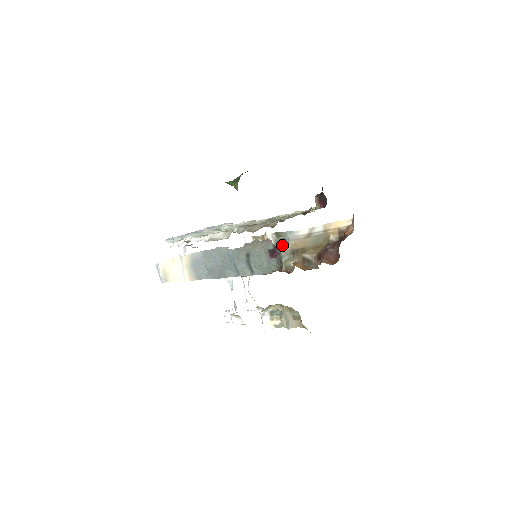
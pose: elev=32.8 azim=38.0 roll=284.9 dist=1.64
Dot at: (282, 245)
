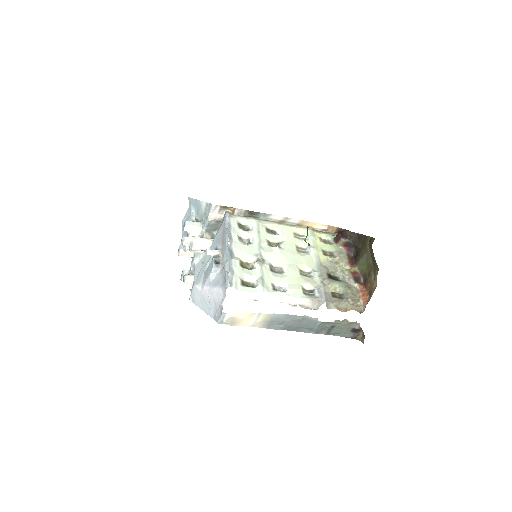
Dot at: occluded
